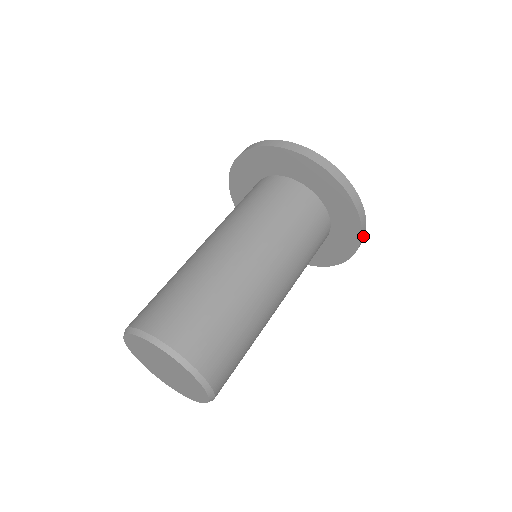
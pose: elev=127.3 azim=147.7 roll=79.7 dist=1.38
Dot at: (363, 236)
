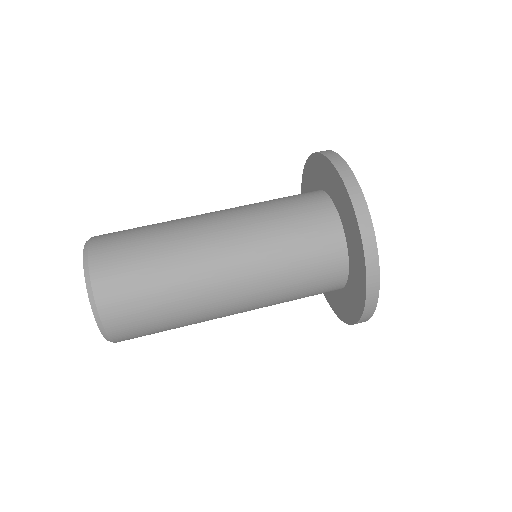
Dot at: (370, 240)
